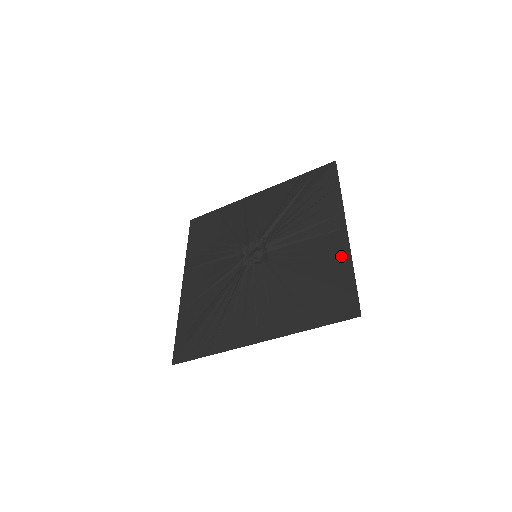
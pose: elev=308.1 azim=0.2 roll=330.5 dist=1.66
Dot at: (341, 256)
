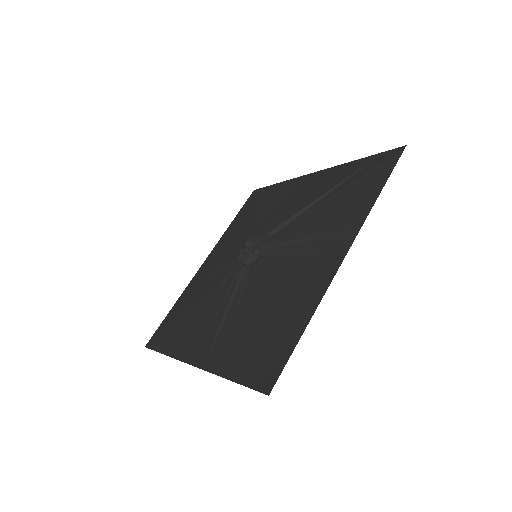
Dot at: (312, 294)
